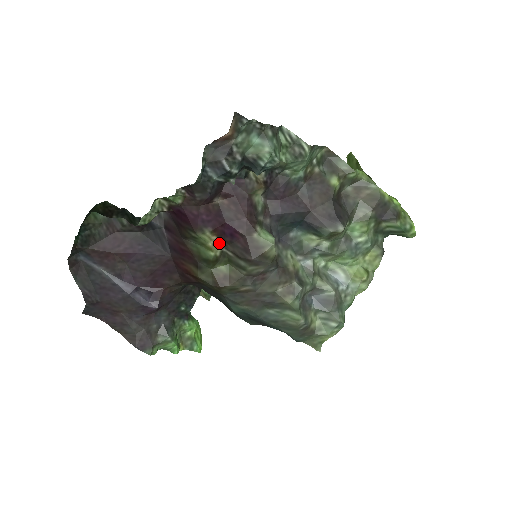
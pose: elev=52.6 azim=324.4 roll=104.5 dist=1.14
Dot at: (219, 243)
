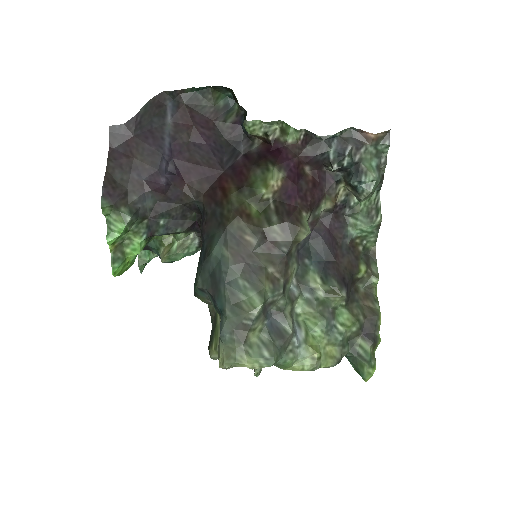
Dot at: (276, 191)
